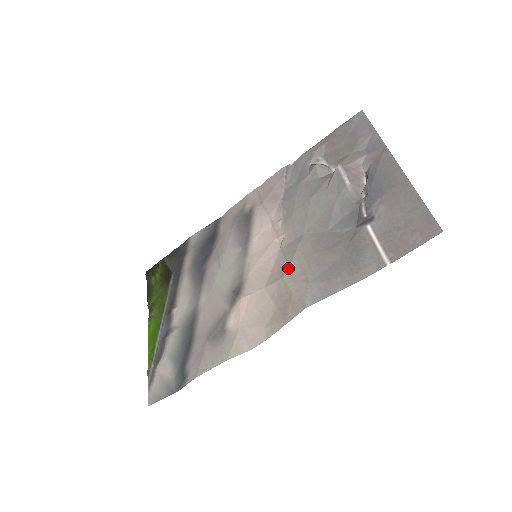
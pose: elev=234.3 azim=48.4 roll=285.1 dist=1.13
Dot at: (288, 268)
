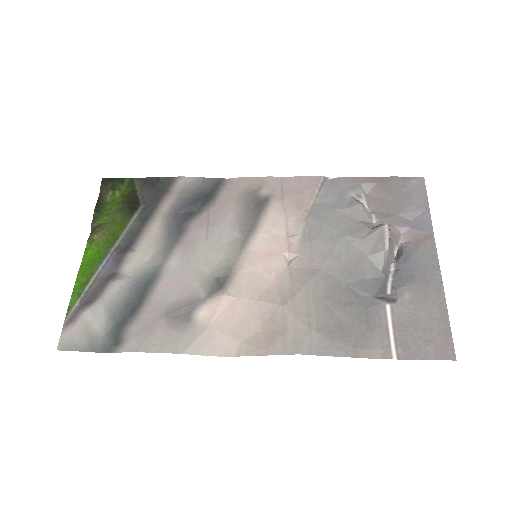
Dot at: (293, 298)
